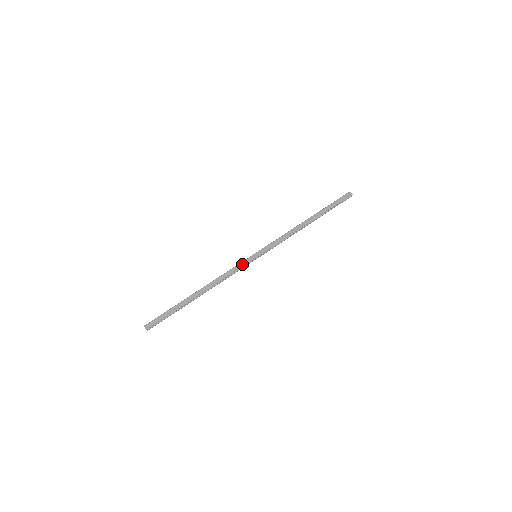
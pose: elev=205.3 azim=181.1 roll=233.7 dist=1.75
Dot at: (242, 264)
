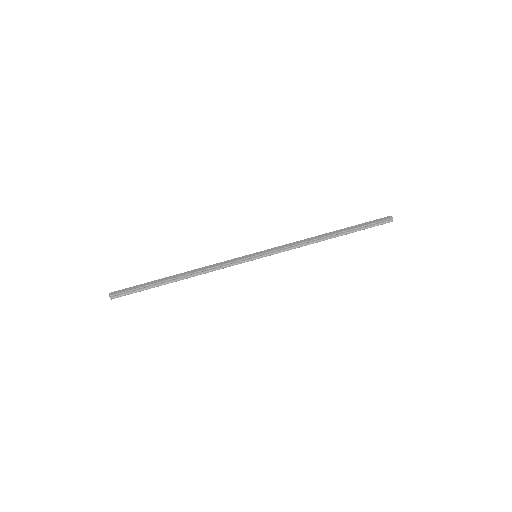
Dot at: (236, 259)
